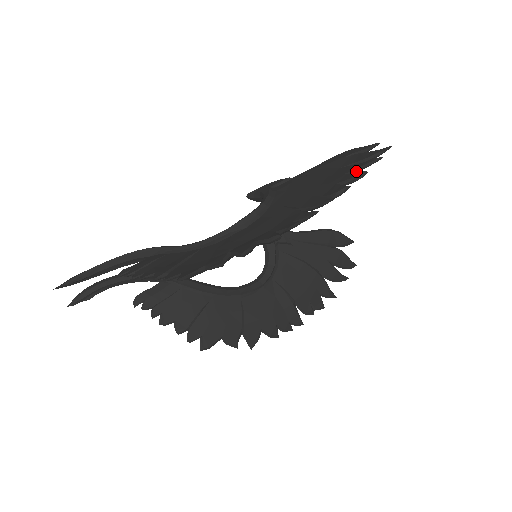
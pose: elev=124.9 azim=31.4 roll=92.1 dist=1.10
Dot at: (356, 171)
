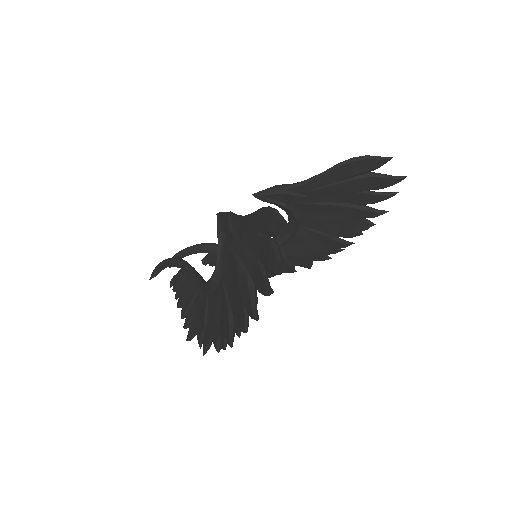
Dot at: (259, 292)
